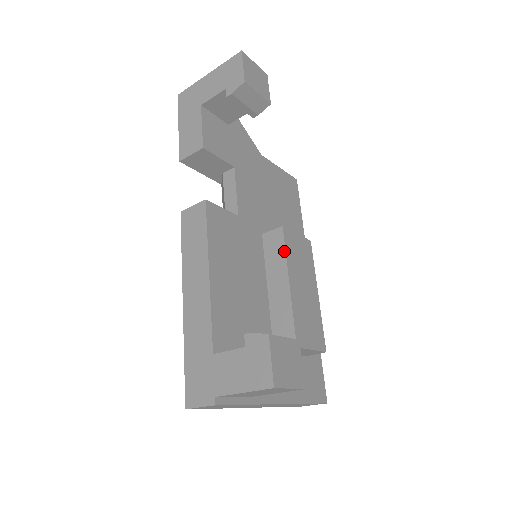
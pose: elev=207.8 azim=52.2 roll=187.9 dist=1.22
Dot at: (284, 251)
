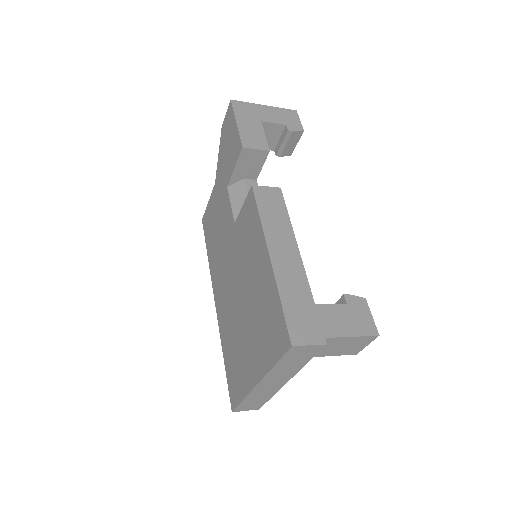
Dot at: occluded
